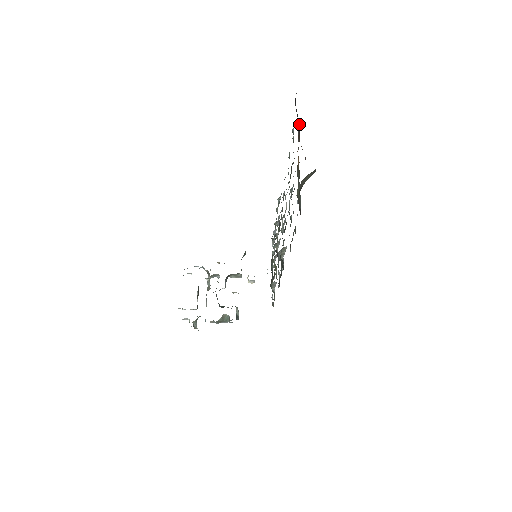
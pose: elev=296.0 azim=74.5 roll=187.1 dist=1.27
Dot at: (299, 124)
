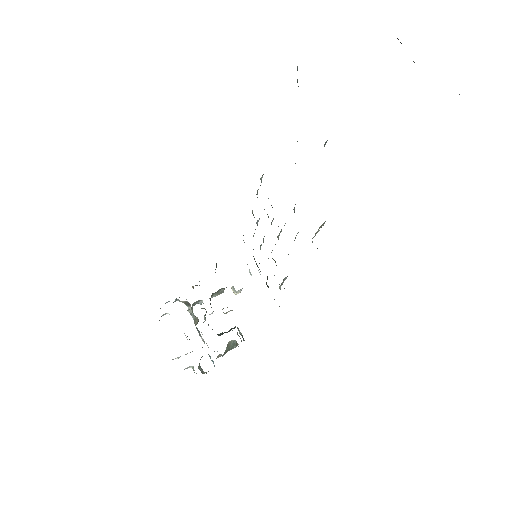
Dot at: occluded
